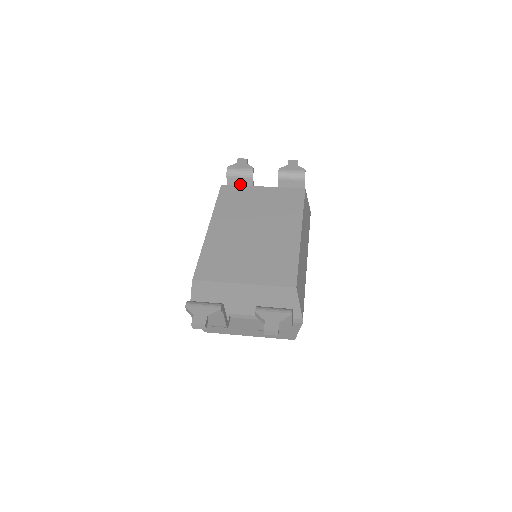
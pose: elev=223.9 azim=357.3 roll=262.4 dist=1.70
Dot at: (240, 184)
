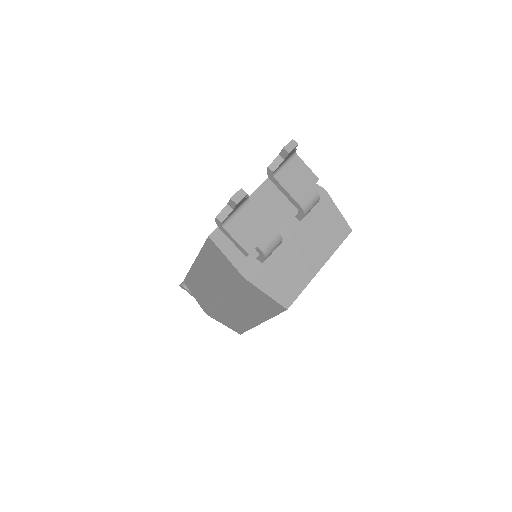
Dot at: occluded
